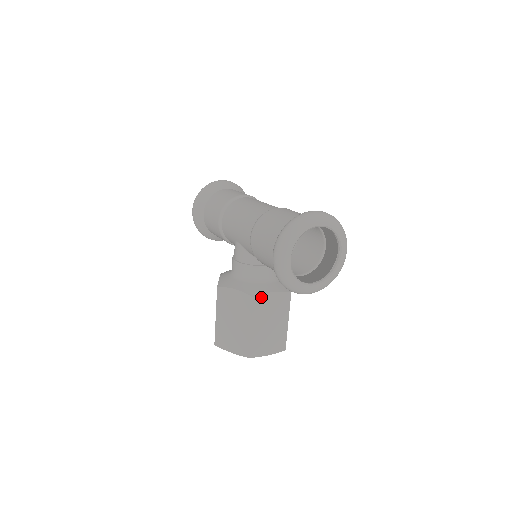
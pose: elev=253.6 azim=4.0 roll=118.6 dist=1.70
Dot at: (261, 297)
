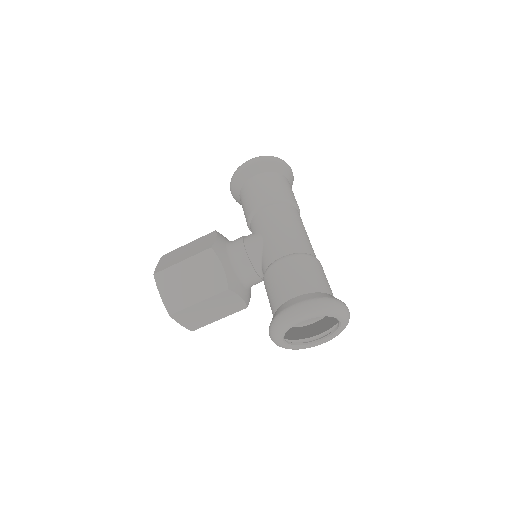
Dot at: (232, 293)
